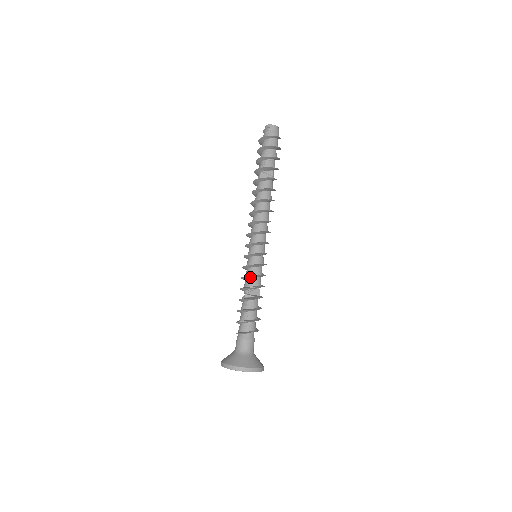
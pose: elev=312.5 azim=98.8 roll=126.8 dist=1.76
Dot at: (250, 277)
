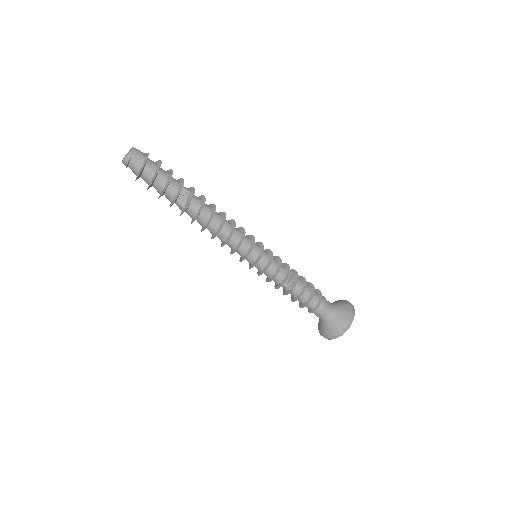
Dot at: (275, 275)
